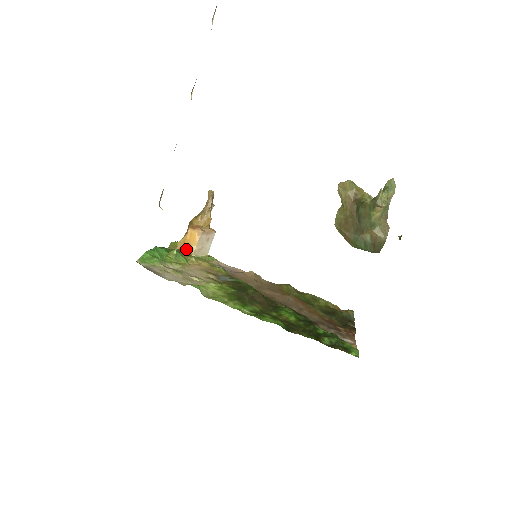
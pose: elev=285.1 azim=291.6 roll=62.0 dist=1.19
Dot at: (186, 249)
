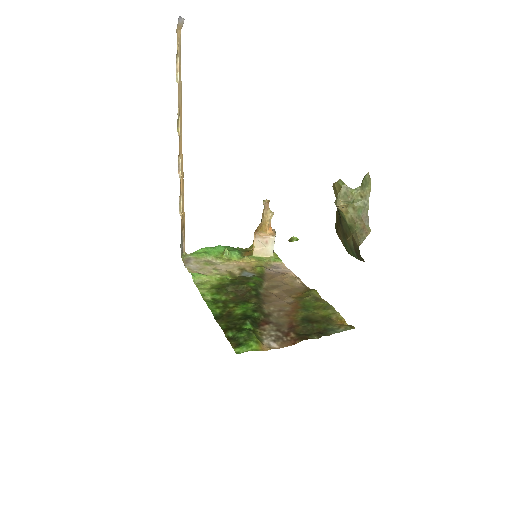
Dot at: (252, 250)
